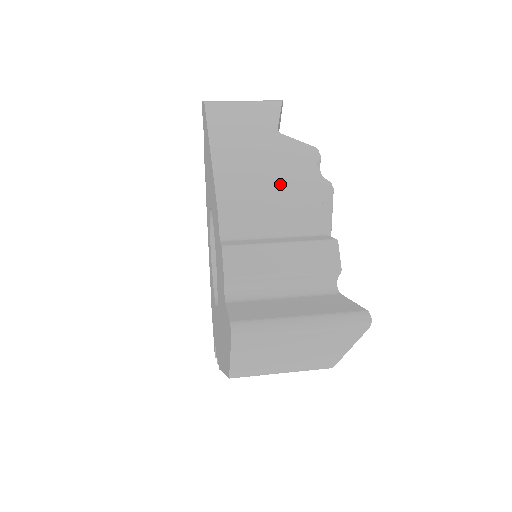
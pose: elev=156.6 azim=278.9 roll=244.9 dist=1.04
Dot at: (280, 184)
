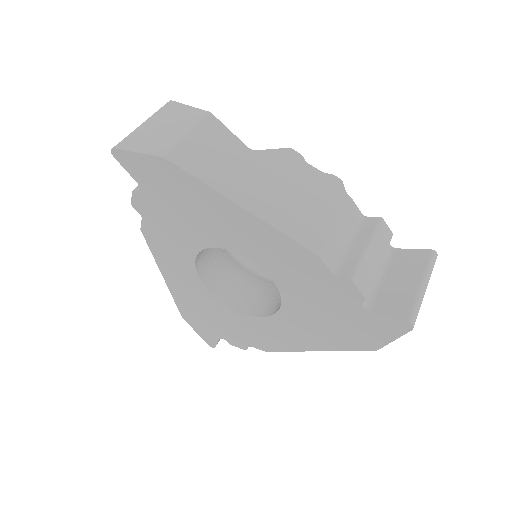
Dot at: (316, 201)
